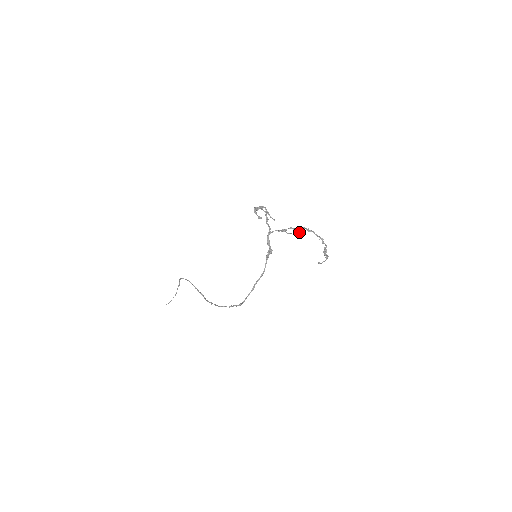
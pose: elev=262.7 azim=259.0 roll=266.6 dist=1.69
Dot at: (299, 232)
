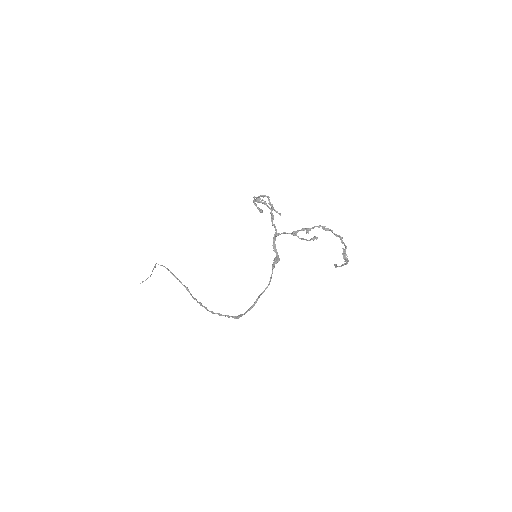
Dot at: (316, 239)
